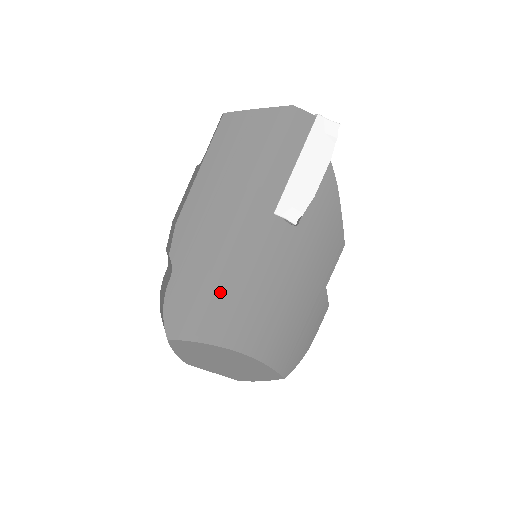
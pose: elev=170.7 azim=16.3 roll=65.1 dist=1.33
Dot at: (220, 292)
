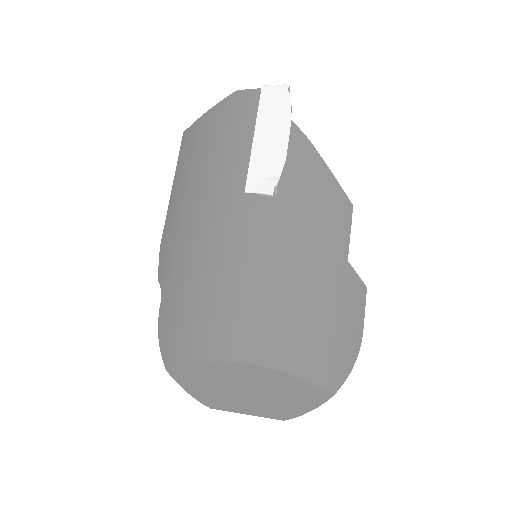
Dot at: (209, 296)
